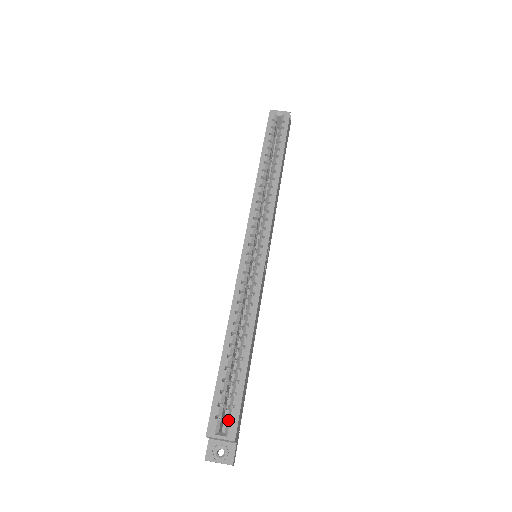
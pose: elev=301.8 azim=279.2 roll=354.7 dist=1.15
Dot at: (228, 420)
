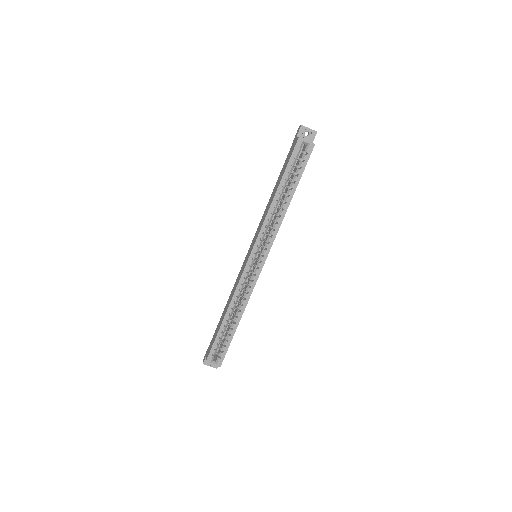
Dot at: (218, 355)
